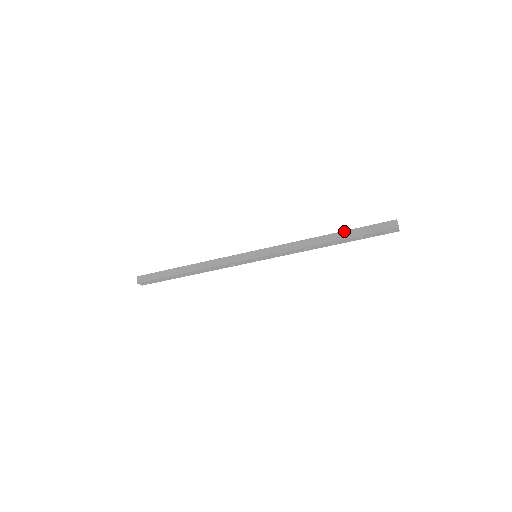
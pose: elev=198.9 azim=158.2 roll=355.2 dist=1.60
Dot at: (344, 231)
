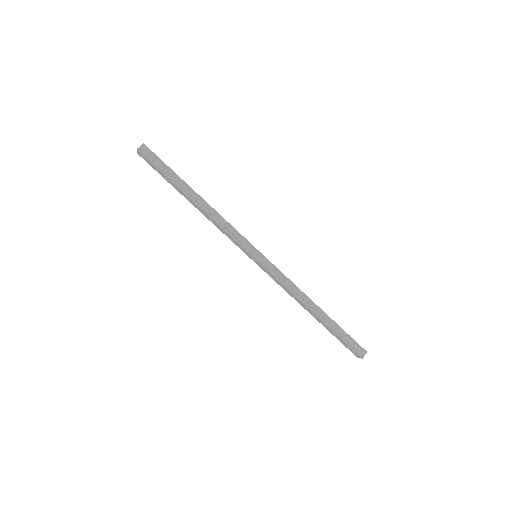
Dot at: occluded
